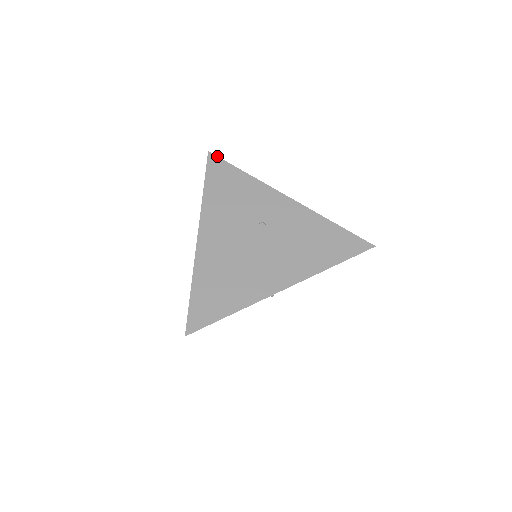
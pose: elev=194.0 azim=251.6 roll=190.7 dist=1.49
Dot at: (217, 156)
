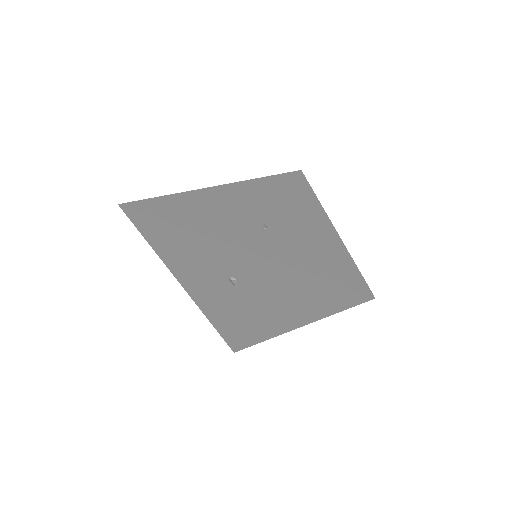
Dot at: (131, 209)
